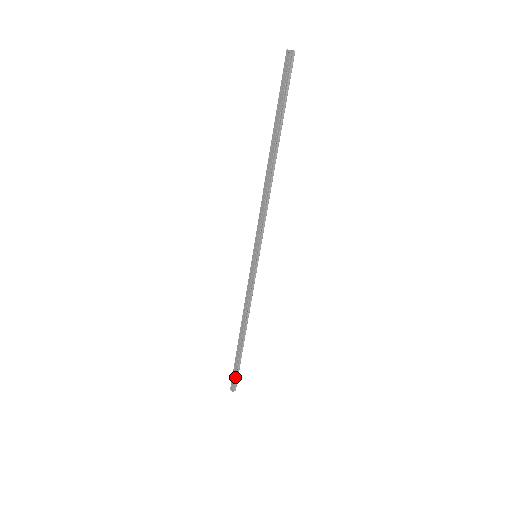
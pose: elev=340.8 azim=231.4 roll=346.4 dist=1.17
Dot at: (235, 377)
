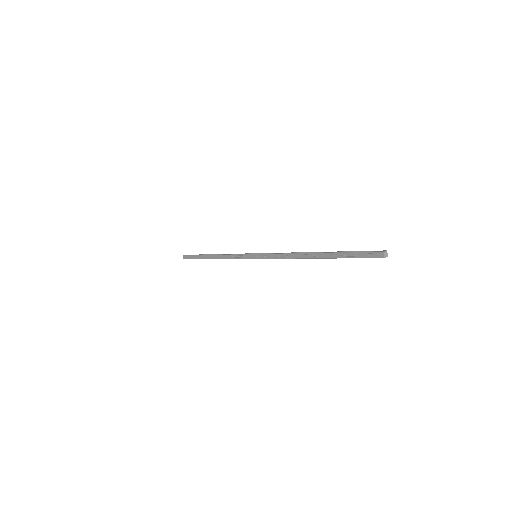
Dot at: occluded
